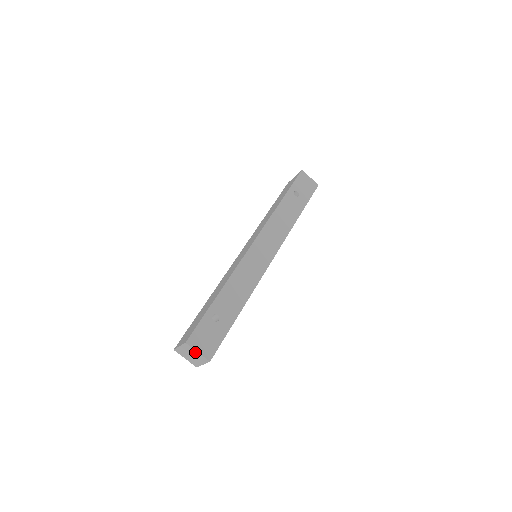
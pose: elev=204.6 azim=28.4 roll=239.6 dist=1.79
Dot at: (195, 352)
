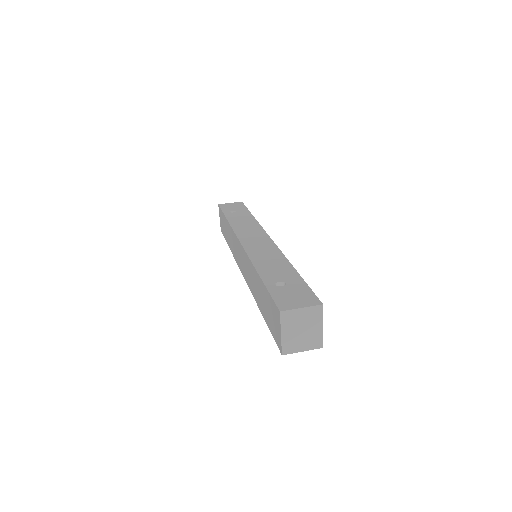
Dot at: (300, 314)
